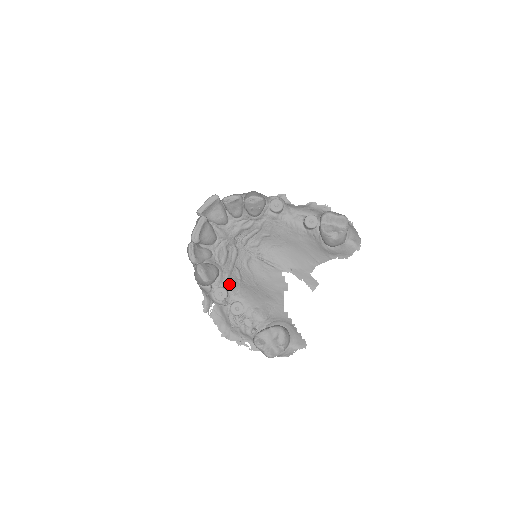
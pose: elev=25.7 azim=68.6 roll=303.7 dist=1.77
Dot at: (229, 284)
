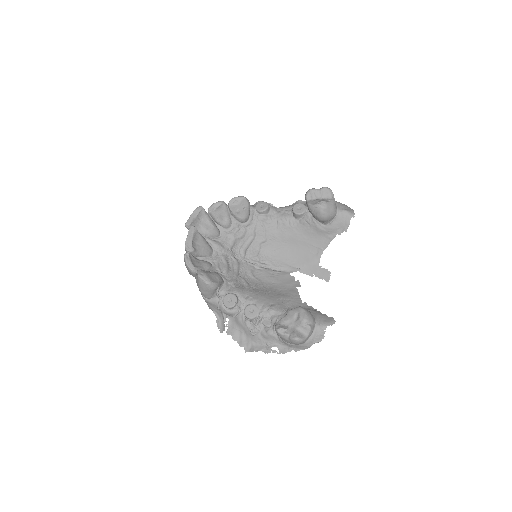
Dot at: (236, 289)
